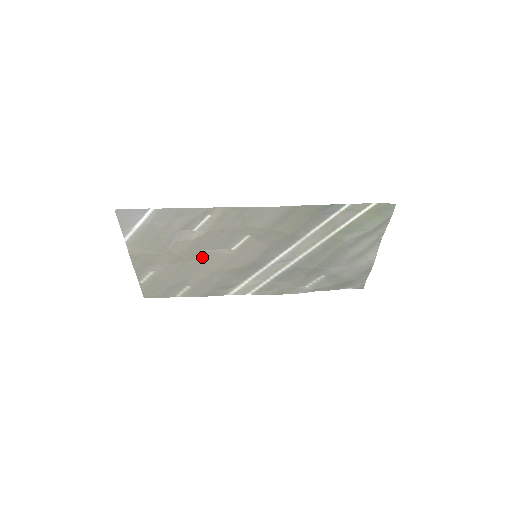
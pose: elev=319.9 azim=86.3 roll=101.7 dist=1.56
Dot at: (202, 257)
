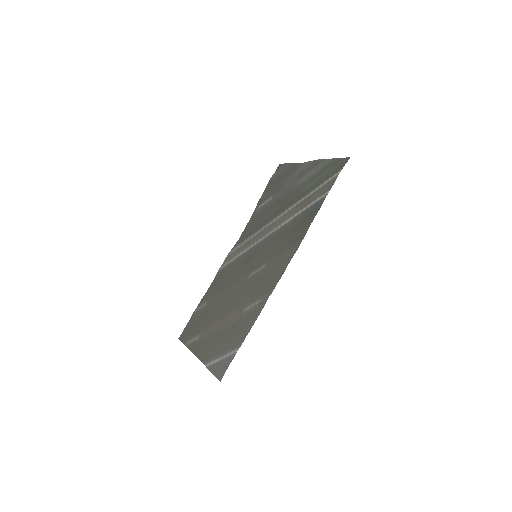
Dot at: (231, 299)
